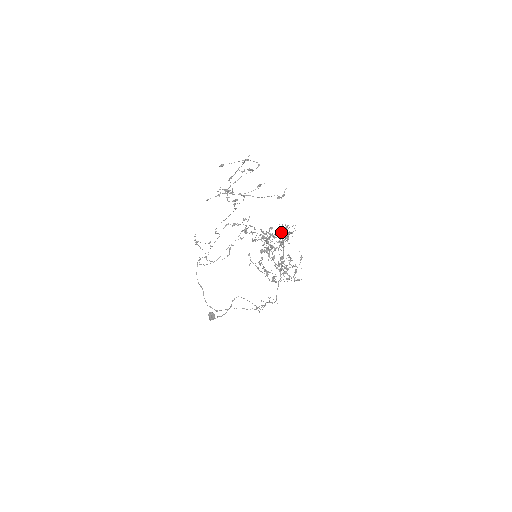
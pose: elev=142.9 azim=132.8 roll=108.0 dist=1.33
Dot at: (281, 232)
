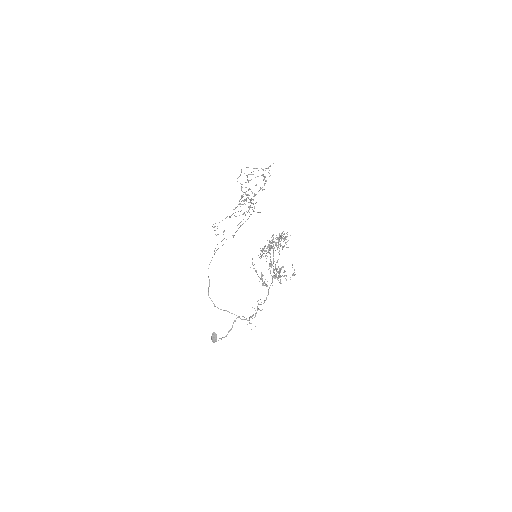
Dot at: (279, 240)
